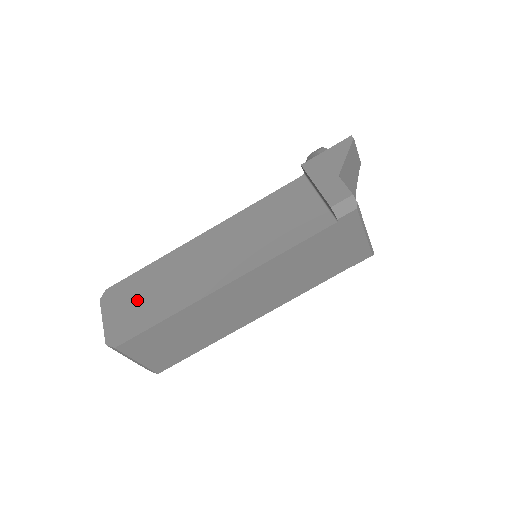
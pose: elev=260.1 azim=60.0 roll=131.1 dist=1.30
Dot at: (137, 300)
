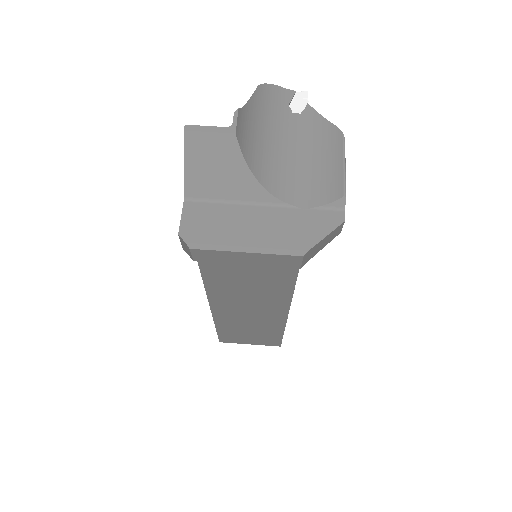
Dot at: occluded
